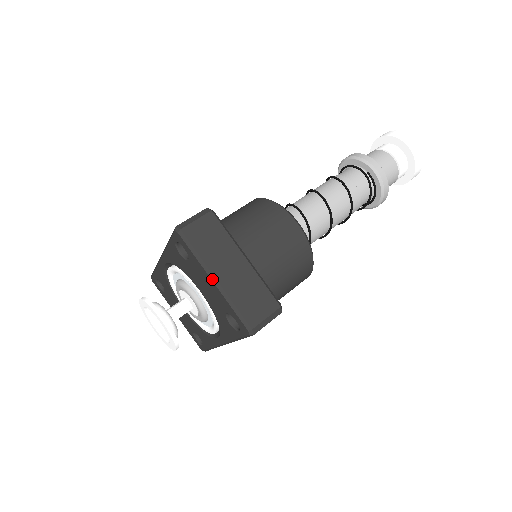
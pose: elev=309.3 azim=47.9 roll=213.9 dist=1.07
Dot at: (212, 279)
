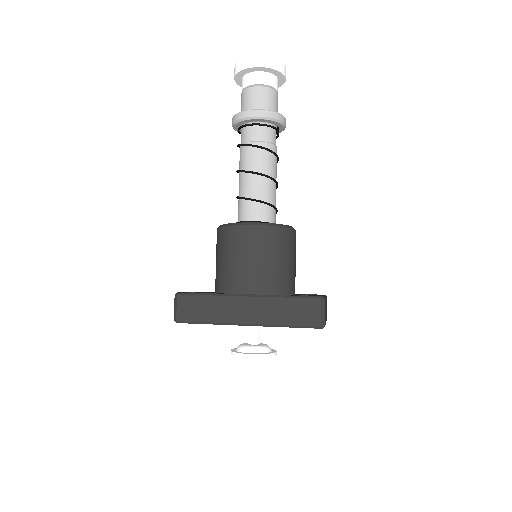
Dot at: occluded
